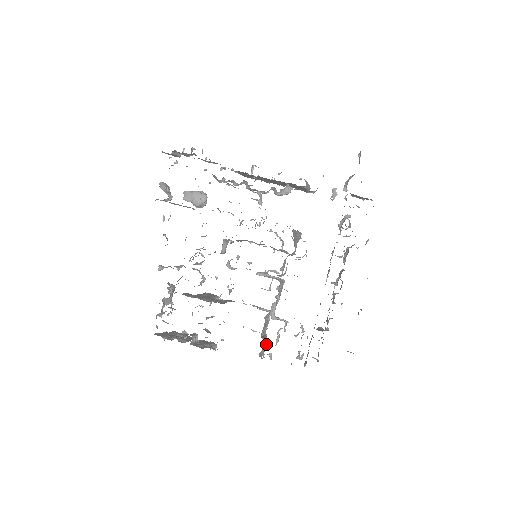
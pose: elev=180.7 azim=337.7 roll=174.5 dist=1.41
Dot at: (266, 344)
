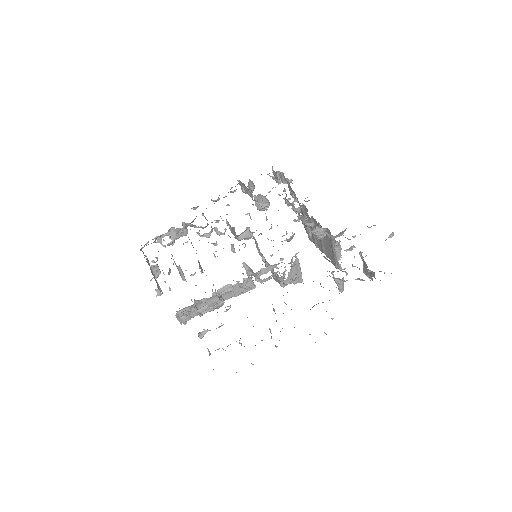
Dot at: occluded
